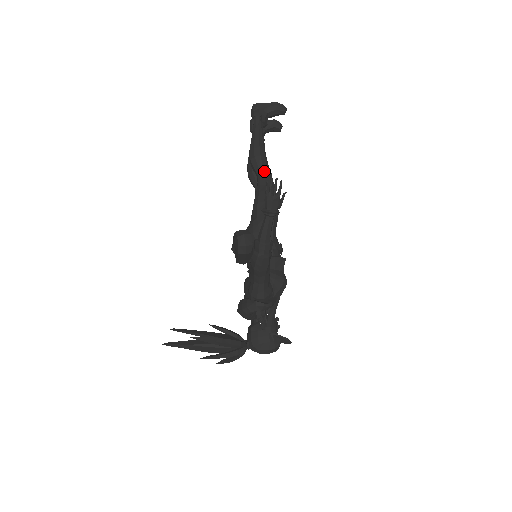
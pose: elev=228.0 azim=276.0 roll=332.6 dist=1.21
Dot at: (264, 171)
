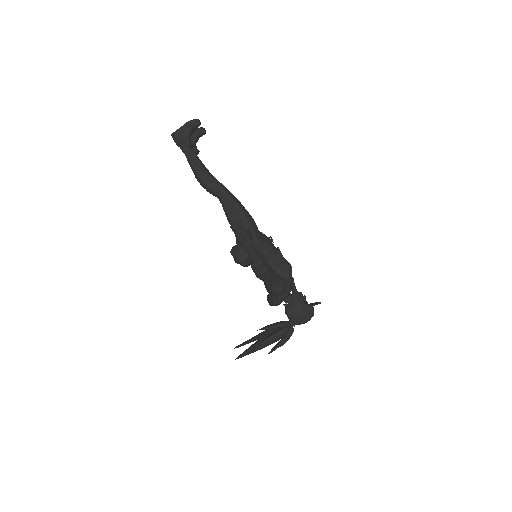
Dot at: (218, 189)
